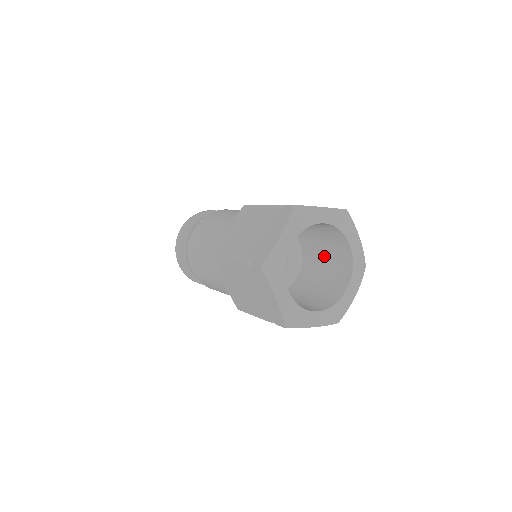
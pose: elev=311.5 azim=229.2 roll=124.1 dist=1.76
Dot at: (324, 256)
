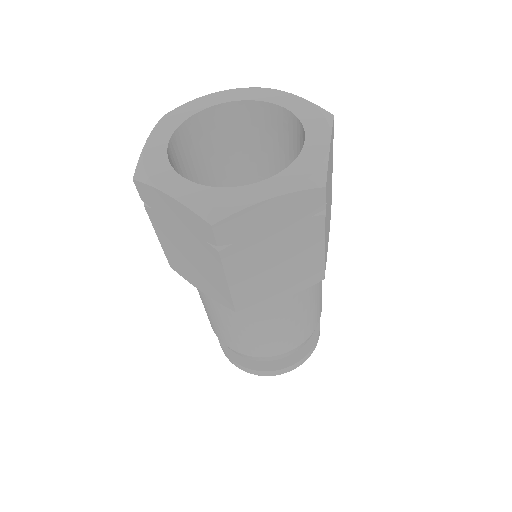
Dot at: occluded
